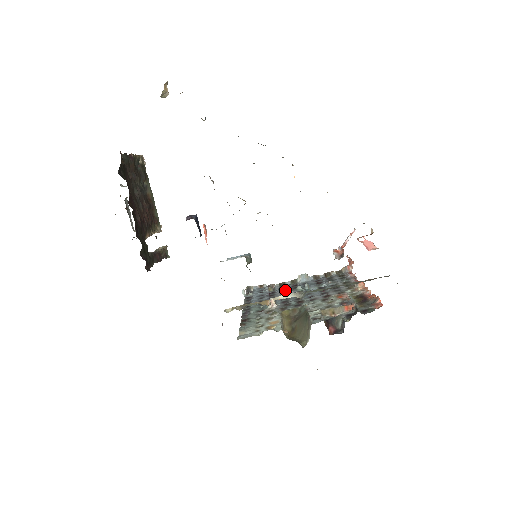
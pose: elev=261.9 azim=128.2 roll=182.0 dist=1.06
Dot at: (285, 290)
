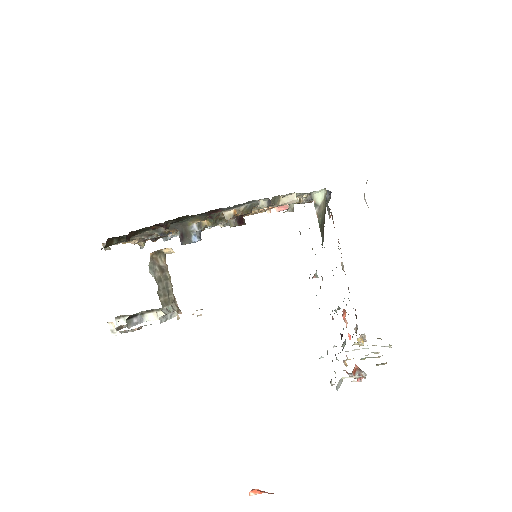
Dot at: occluded
